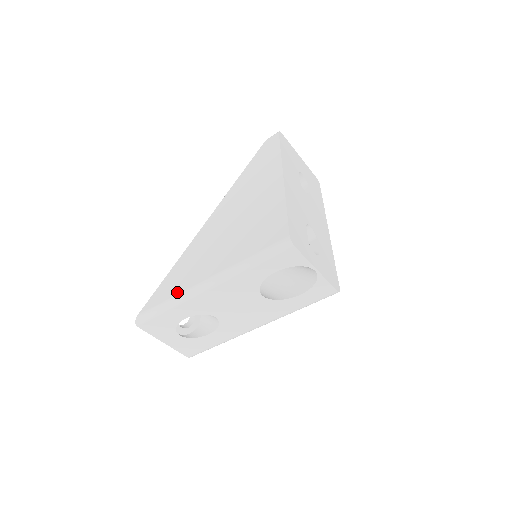
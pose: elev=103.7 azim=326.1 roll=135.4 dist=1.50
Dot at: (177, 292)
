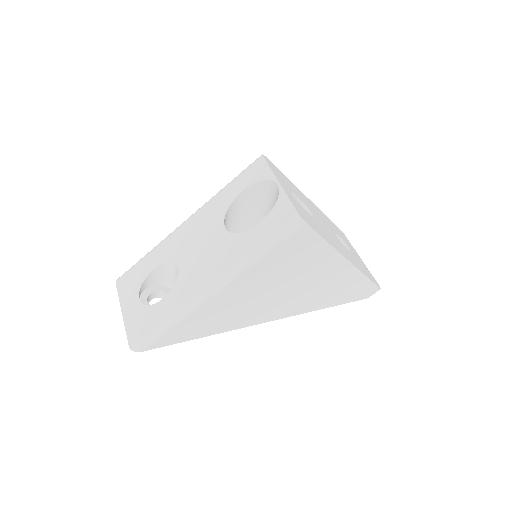
Dot at: occluded
